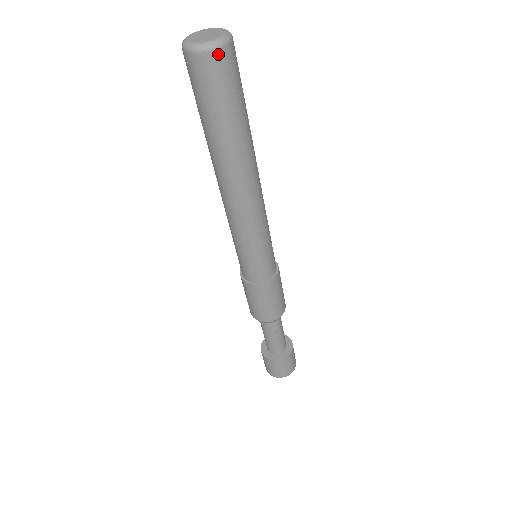
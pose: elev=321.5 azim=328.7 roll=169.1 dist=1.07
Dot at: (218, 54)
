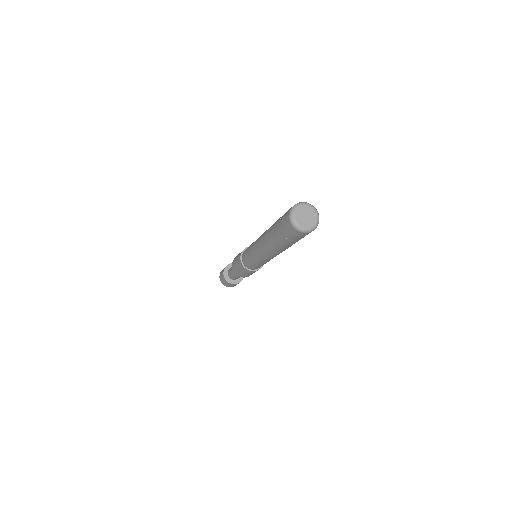
Dot at: (299, 232)
